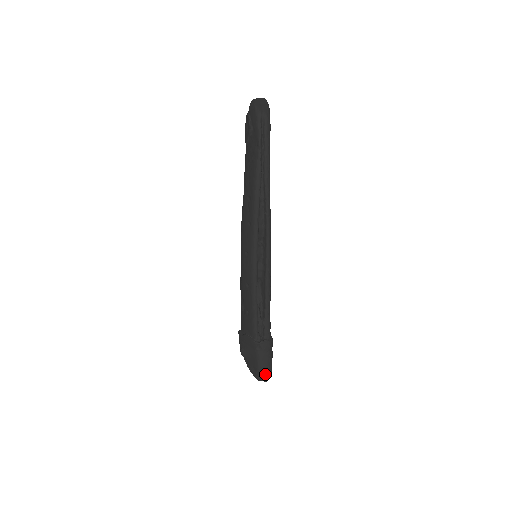
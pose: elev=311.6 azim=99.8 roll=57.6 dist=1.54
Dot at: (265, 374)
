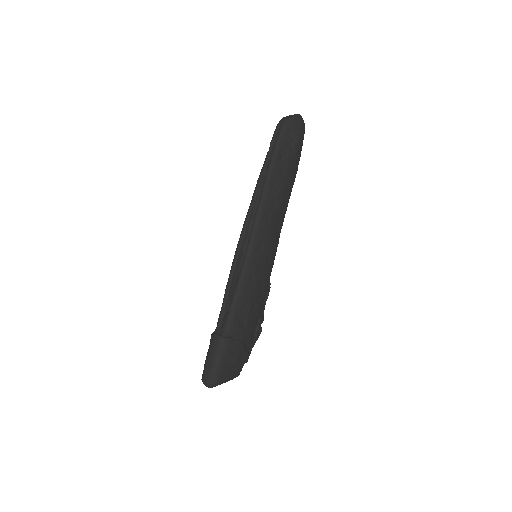
Dot at: (206, 374)
